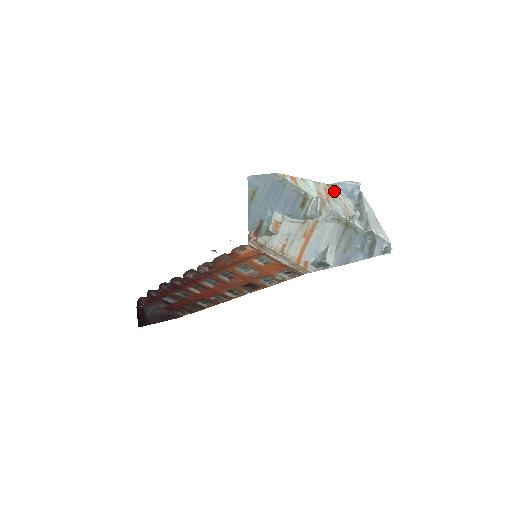
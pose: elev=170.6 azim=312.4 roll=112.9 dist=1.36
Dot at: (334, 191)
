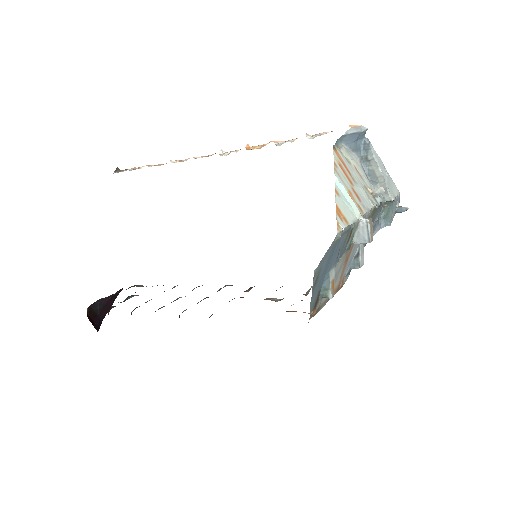
Dot at: (341, 153)
